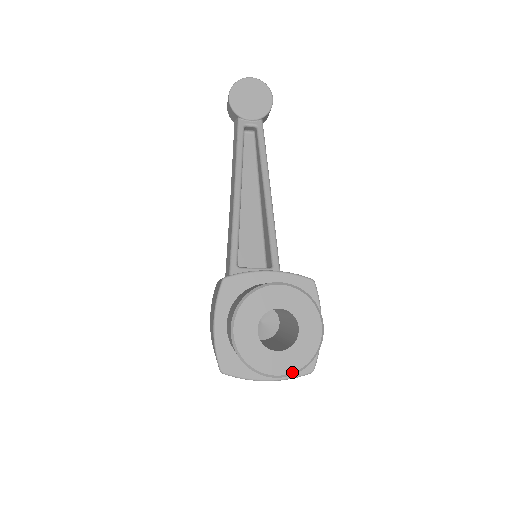
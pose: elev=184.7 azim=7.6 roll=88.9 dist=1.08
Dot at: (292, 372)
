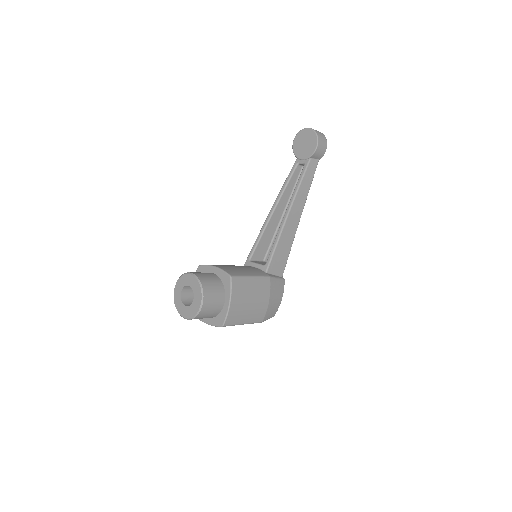
Dot at: (188, 318)
